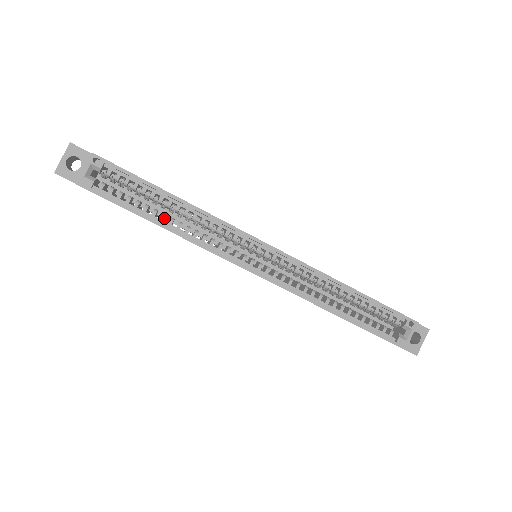
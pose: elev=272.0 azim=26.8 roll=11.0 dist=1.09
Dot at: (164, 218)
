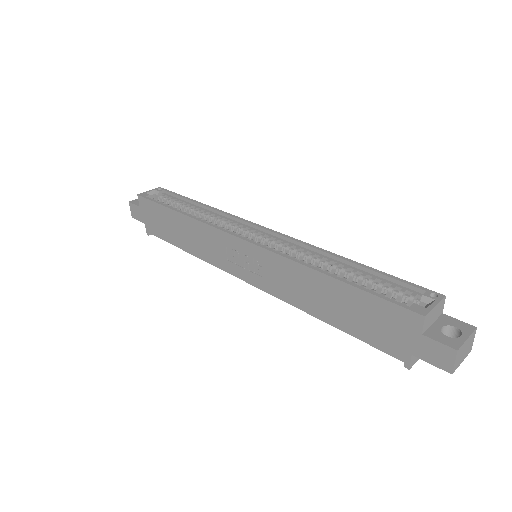
Dot at: occluded
